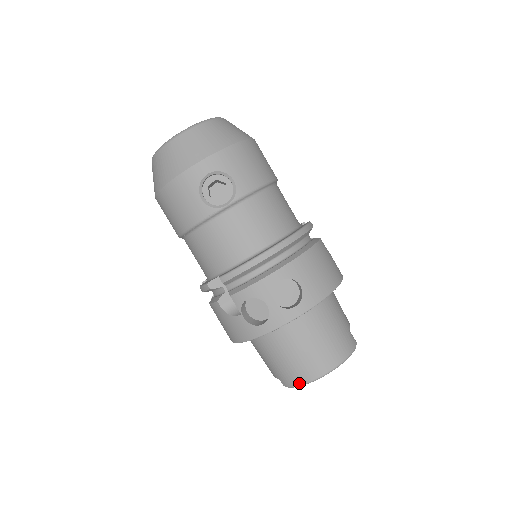
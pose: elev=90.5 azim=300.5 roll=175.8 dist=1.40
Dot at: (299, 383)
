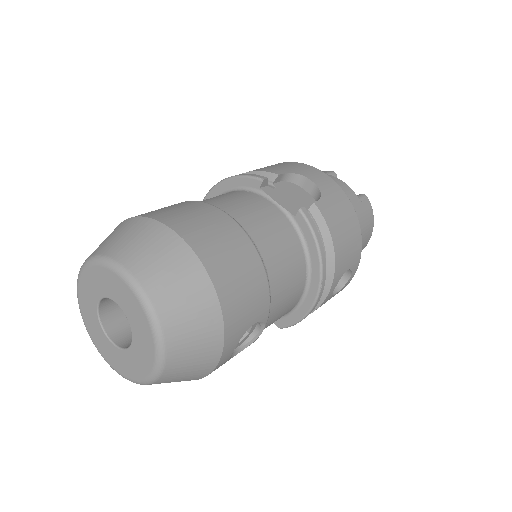
Dot at: occluded
